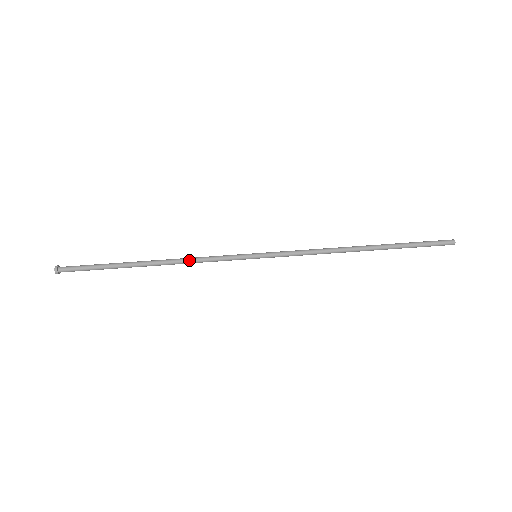
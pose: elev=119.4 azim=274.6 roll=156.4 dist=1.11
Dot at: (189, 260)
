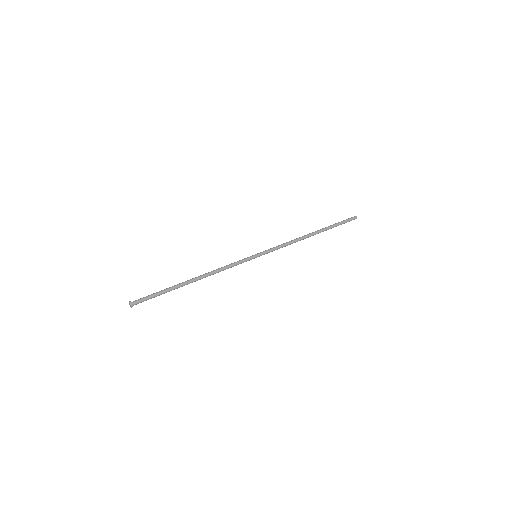
Dot at: (218, 272)
